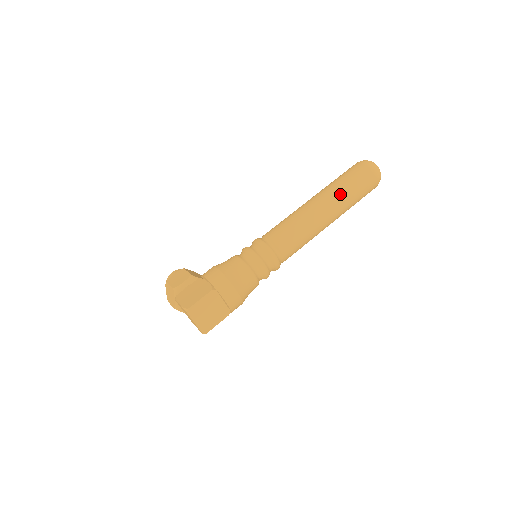
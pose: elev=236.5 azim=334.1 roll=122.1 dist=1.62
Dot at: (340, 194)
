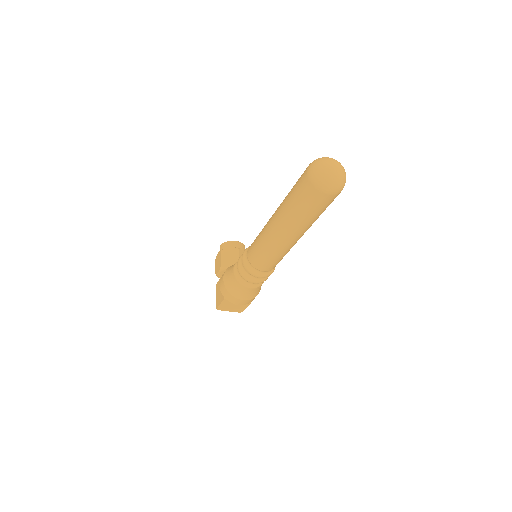
Dot at: (291, 220)
